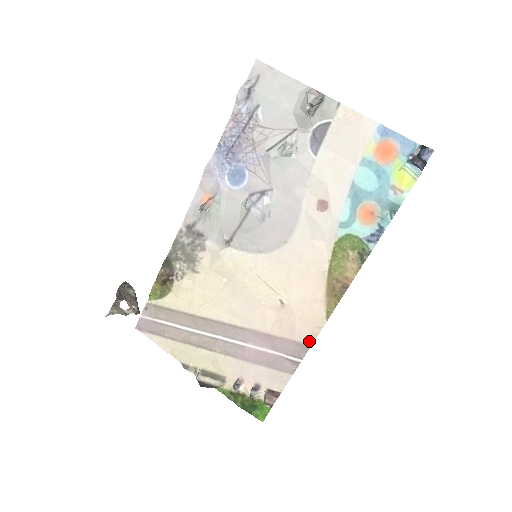
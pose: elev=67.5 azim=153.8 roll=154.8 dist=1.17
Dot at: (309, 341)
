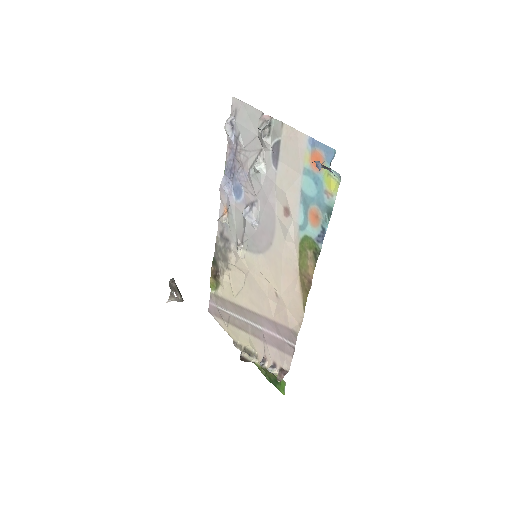
Dot at: (297, 329)
